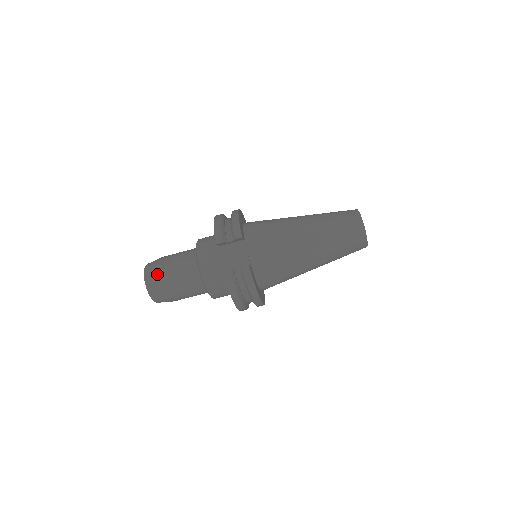
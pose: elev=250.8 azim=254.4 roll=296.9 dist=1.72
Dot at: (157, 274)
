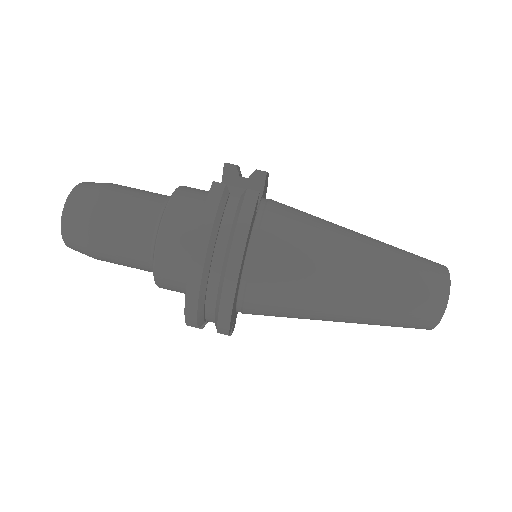
Dot at: (103, 184)
